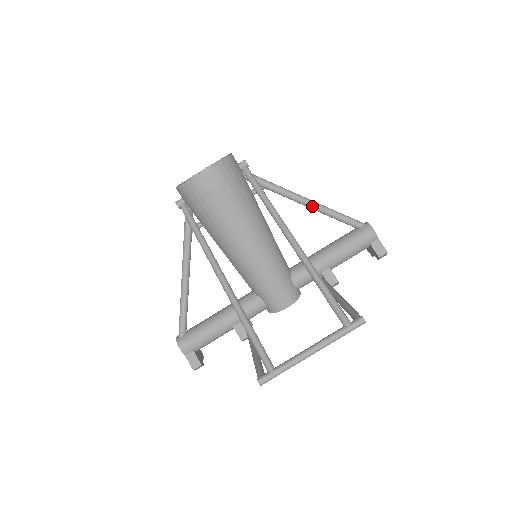
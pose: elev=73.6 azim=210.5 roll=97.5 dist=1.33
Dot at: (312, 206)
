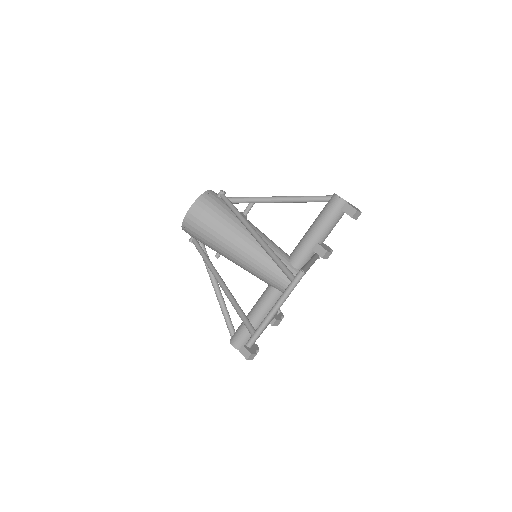
Dot at: (283, 201)
